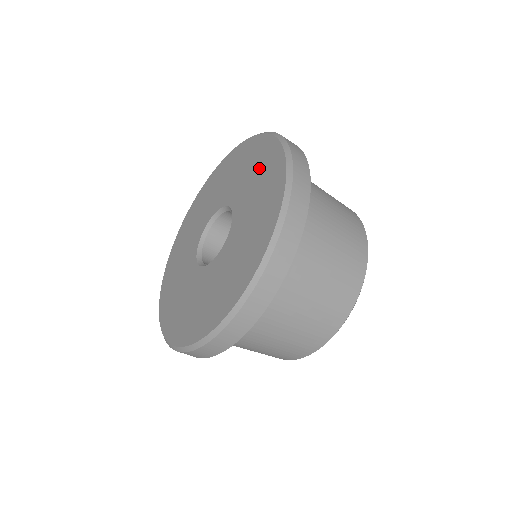
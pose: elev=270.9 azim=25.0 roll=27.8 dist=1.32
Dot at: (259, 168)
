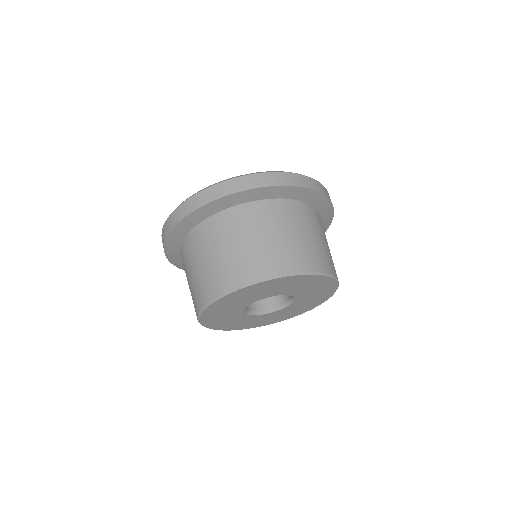
Dot at: occluded
